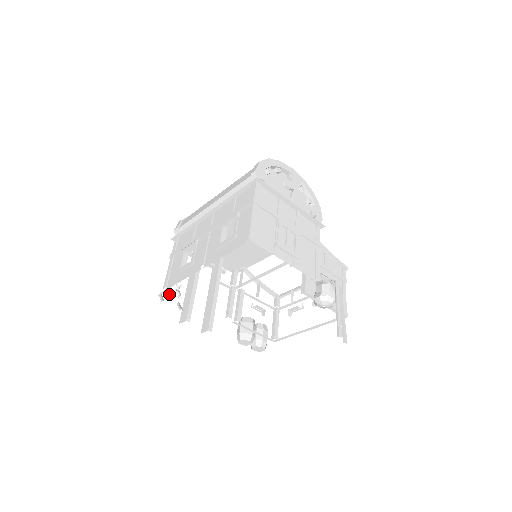
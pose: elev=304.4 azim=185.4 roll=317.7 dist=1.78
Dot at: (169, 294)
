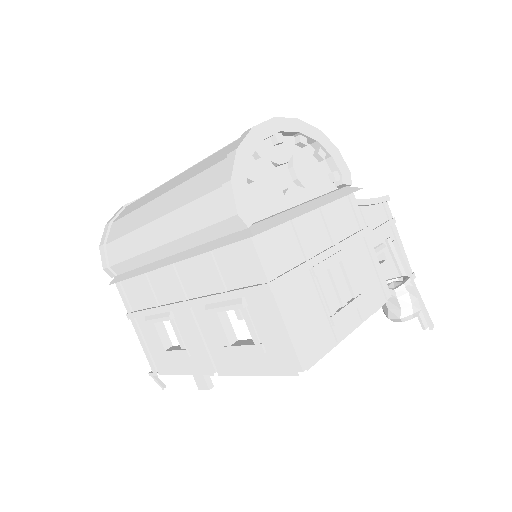
Dot at: occluded
